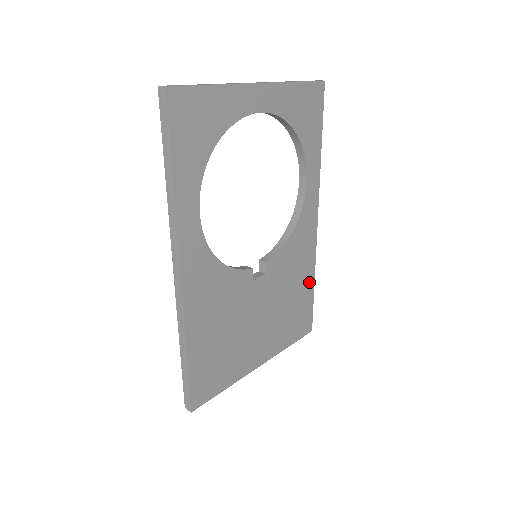
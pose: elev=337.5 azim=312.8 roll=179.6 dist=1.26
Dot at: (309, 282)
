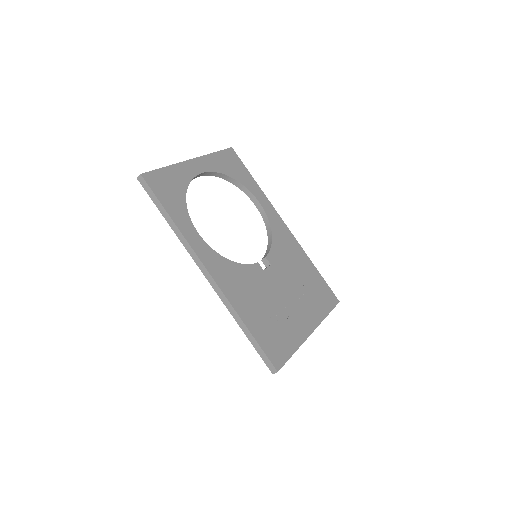
Dot at: (310, 266)
